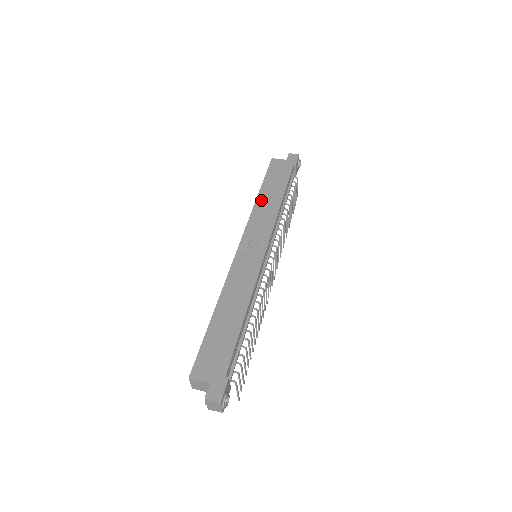
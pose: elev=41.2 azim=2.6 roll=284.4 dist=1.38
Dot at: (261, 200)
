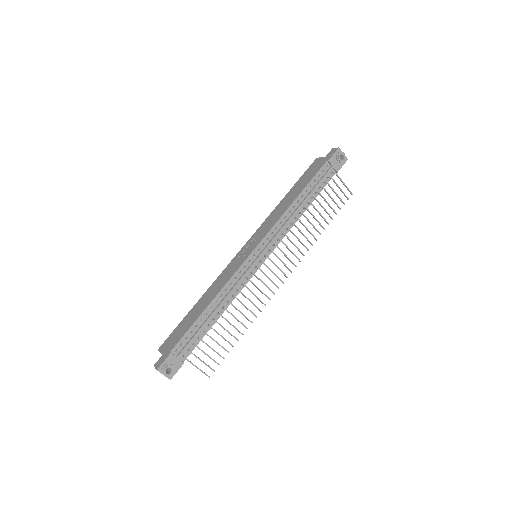
Dot at: (281, 203)
